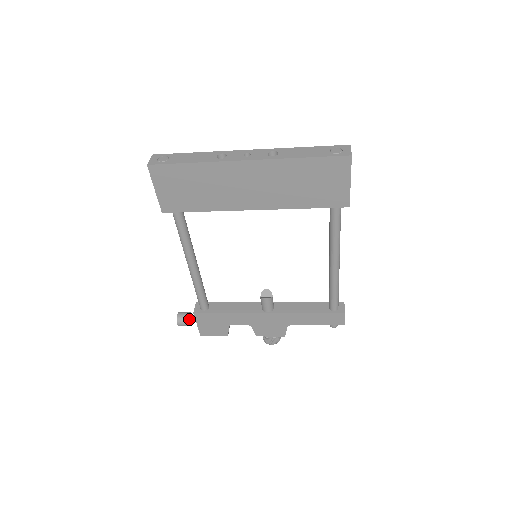
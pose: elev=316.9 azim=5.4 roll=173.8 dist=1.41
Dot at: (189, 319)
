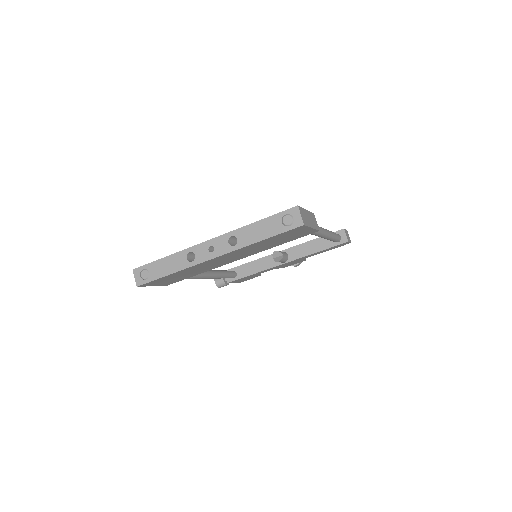
Dot at: (225, 281)
